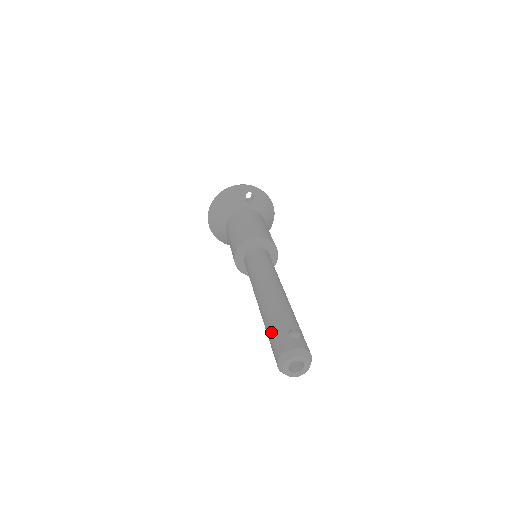
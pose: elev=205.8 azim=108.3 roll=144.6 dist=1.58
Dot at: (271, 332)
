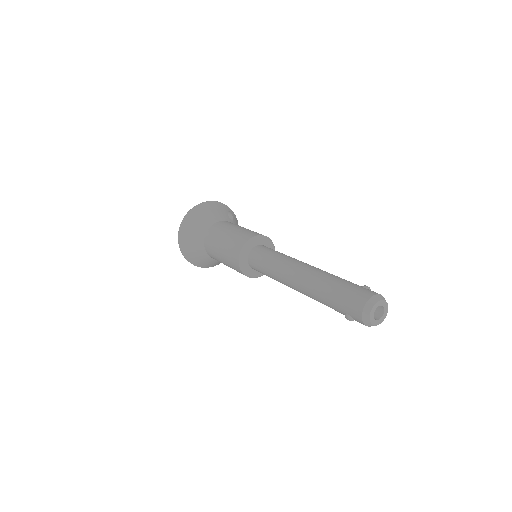
Dot at: (341, 287)
